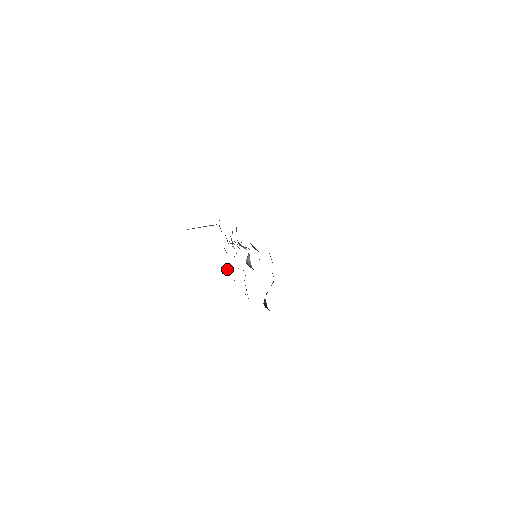
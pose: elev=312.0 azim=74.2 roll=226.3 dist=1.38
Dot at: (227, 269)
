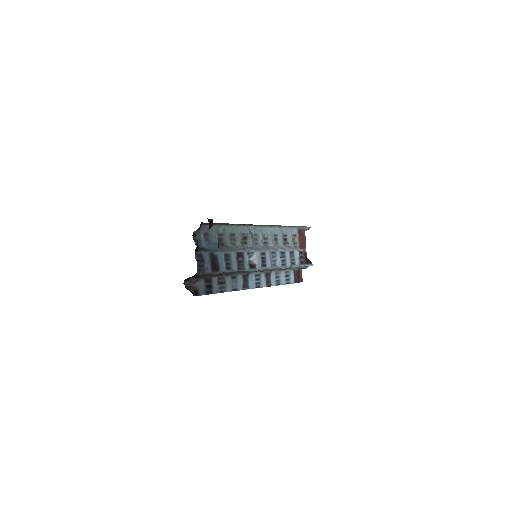
Dot at: (306, 268)
